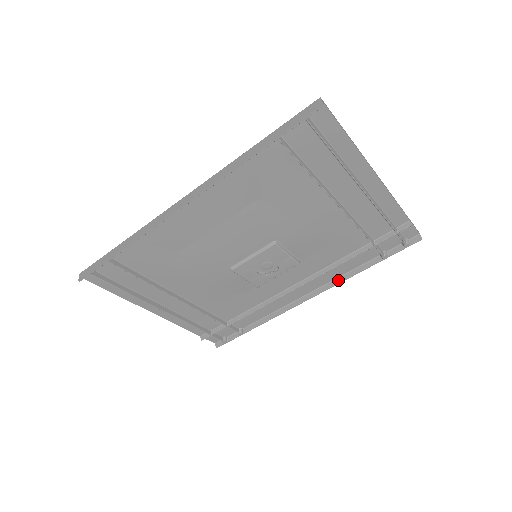
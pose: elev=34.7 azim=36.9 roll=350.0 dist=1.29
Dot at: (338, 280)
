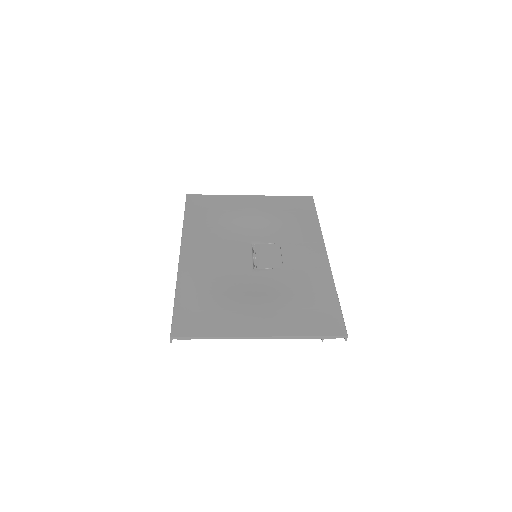
Dot at: occluded
